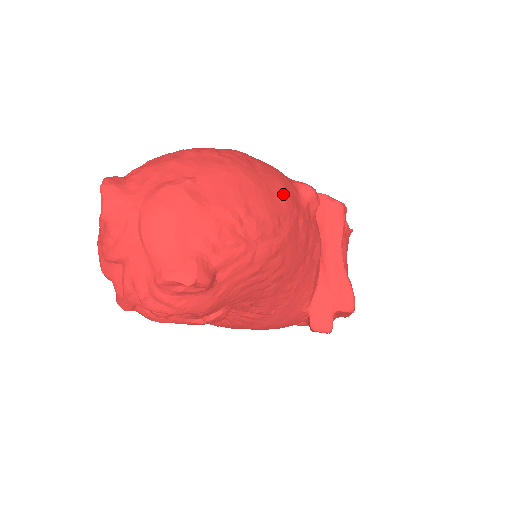
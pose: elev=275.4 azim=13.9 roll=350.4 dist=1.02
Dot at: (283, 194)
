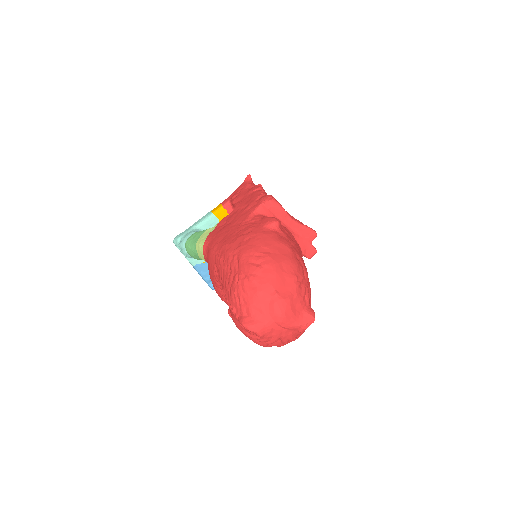
Dot at: (285, 247)
